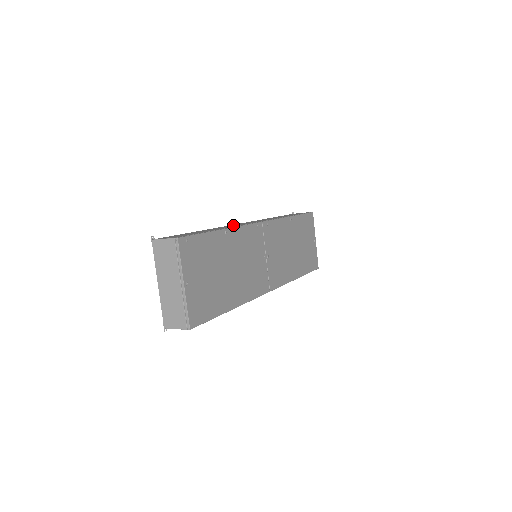
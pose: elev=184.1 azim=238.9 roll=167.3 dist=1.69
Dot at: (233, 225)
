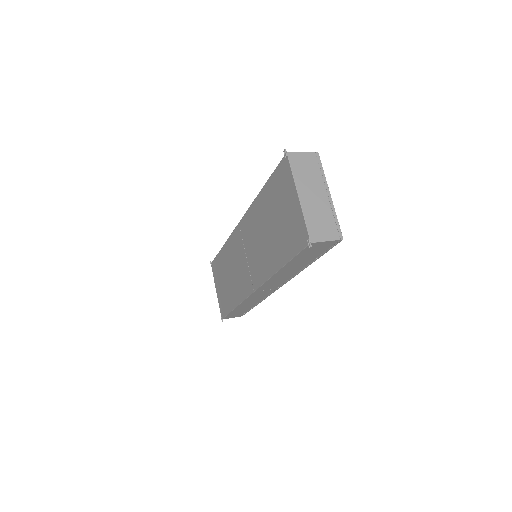
Dot at: occluded
